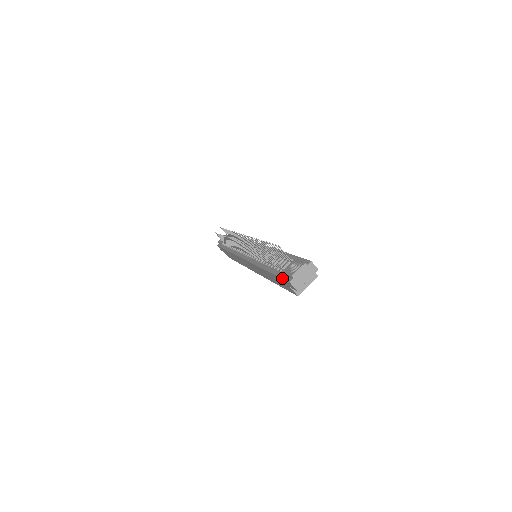
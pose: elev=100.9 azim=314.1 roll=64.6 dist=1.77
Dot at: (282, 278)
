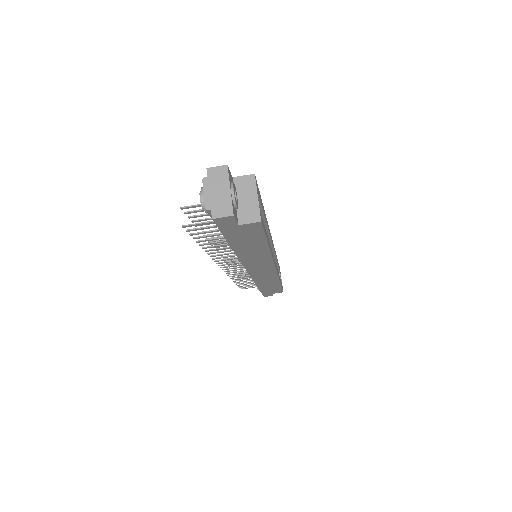
Dot at: occluded
